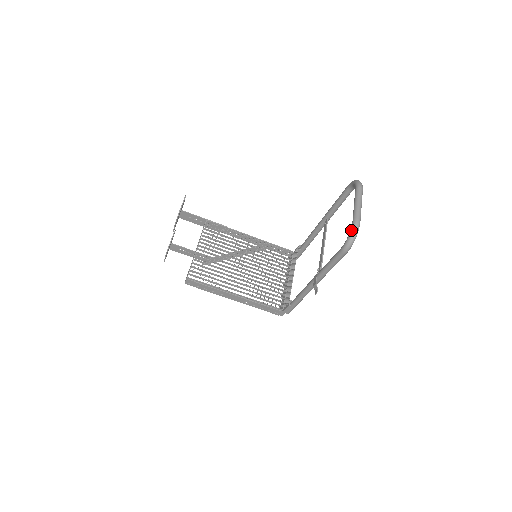
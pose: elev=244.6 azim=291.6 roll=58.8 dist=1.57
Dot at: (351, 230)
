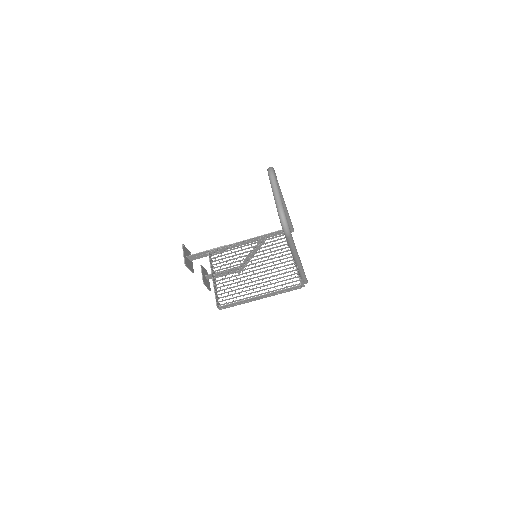
Dot at: occluded
